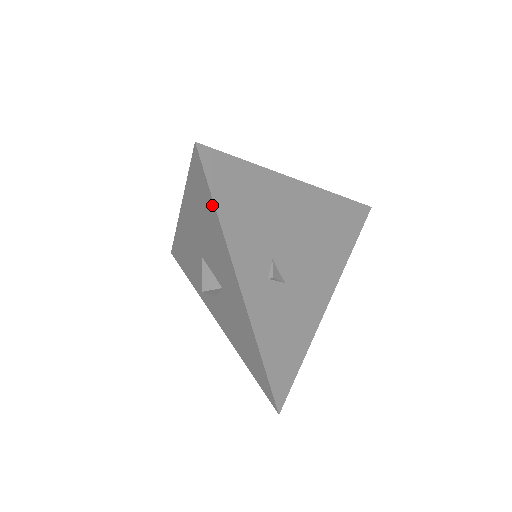
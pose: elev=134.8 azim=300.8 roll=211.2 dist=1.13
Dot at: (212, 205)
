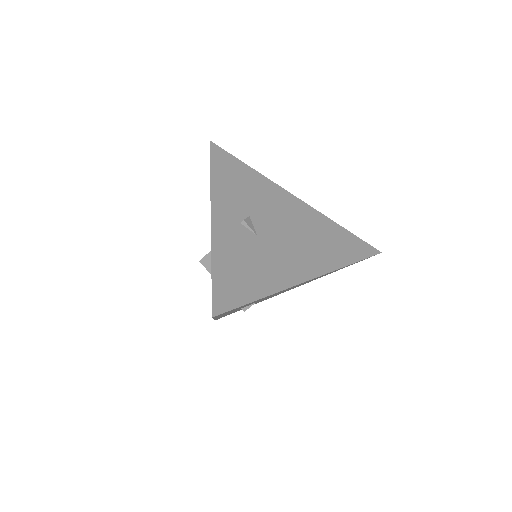
Dot at: (210, 170)
